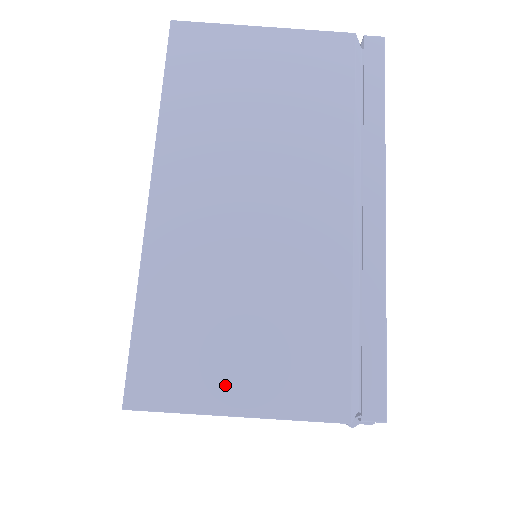
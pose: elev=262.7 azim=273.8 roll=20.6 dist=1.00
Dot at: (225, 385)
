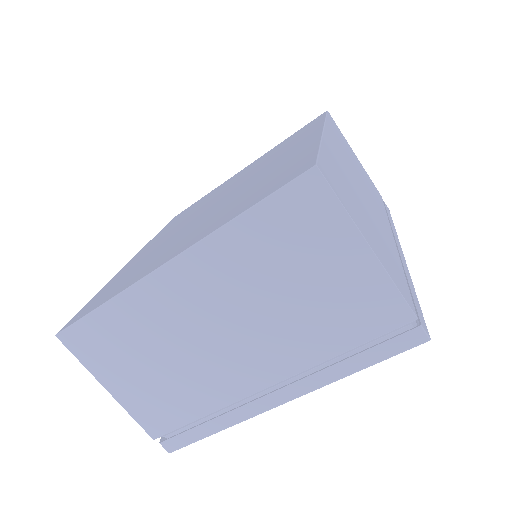
Dot at: (113, 376)
